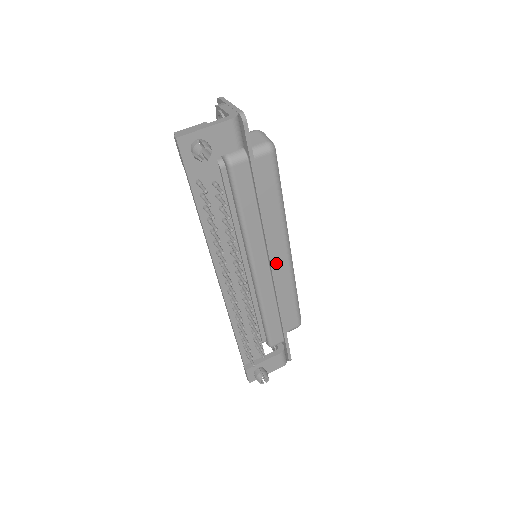
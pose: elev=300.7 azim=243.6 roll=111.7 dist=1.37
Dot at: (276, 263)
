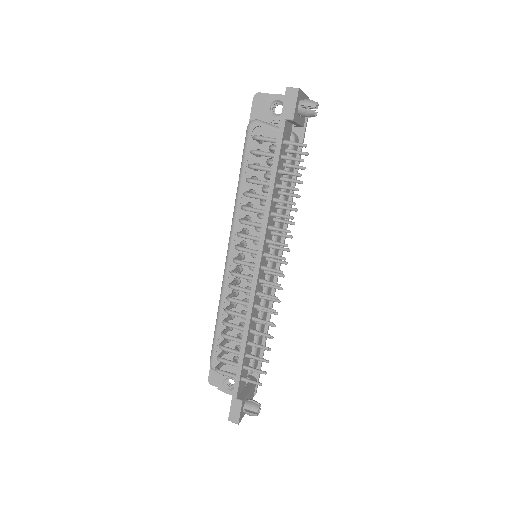
Dot at: occluded
